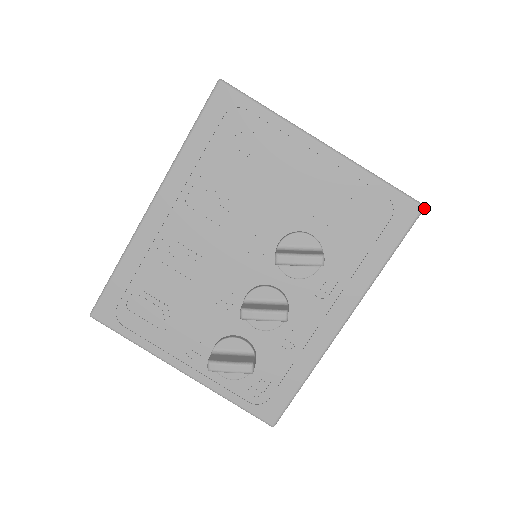
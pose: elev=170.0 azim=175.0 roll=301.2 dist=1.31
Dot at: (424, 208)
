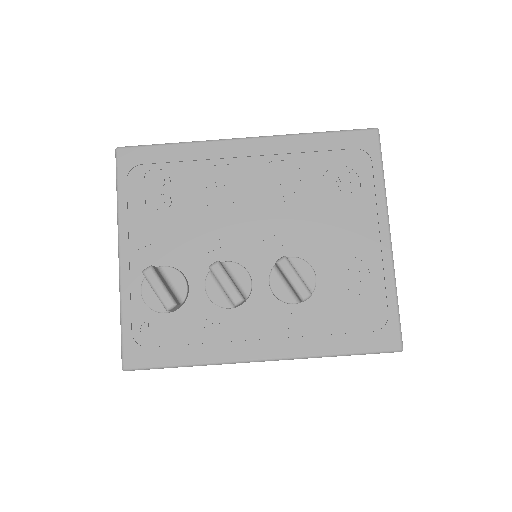
Dot at: (401, 351)
